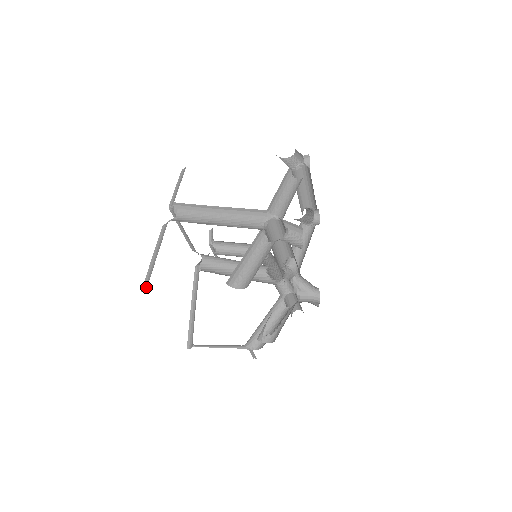
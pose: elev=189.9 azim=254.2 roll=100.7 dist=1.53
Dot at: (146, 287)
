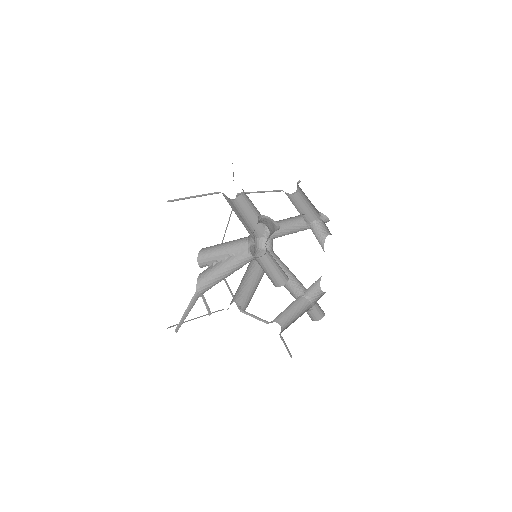
Dot at: occluded
